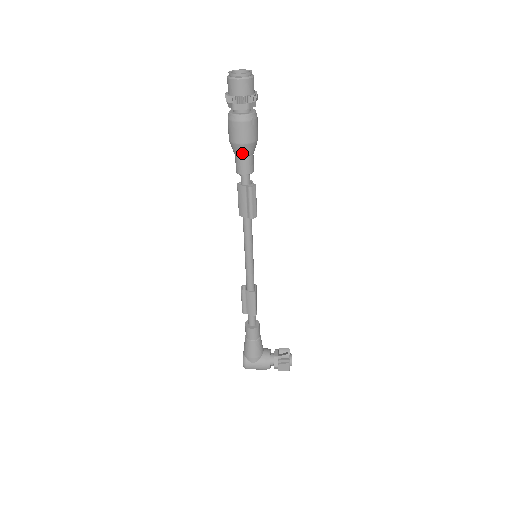
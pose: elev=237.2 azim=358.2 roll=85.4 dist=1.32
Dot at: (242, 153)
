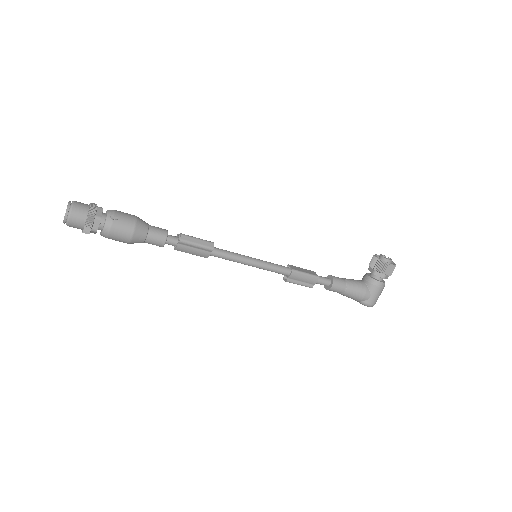
Dot at: (143, 237)
